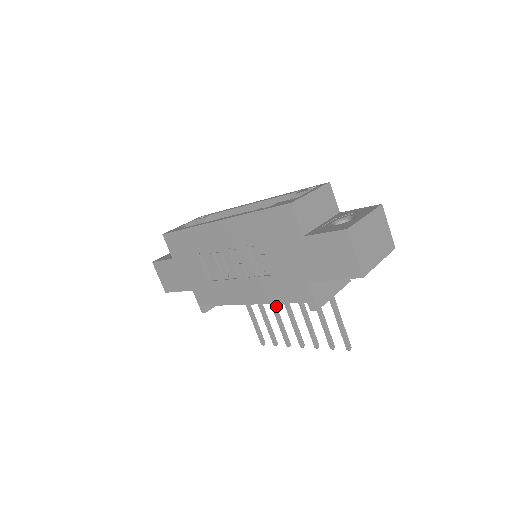
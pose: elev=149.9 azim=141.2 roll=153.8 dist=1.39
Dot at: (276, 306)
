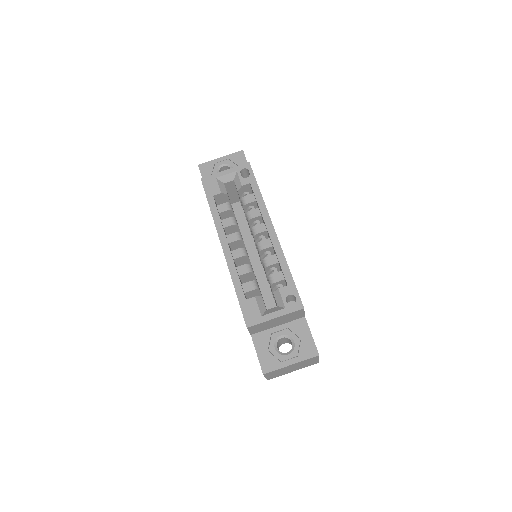
Dot at: occluded
